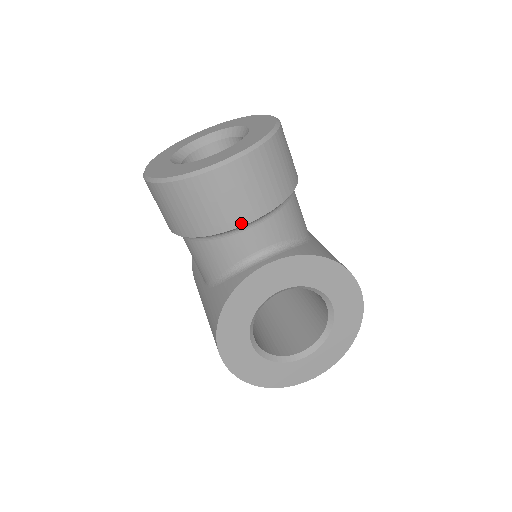
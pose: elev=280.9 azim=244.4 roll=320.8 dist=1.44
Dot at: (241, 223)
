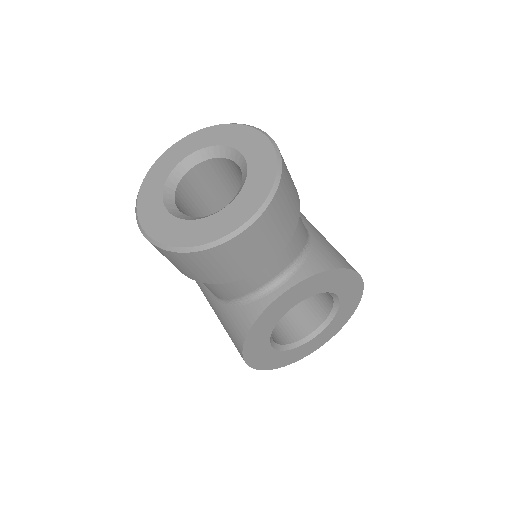
Dot at: (258, 269)
